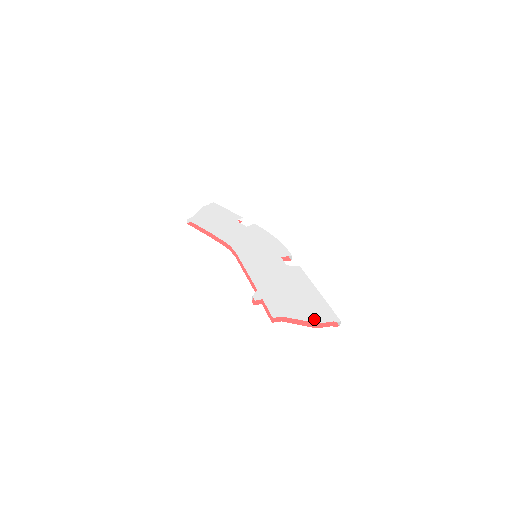
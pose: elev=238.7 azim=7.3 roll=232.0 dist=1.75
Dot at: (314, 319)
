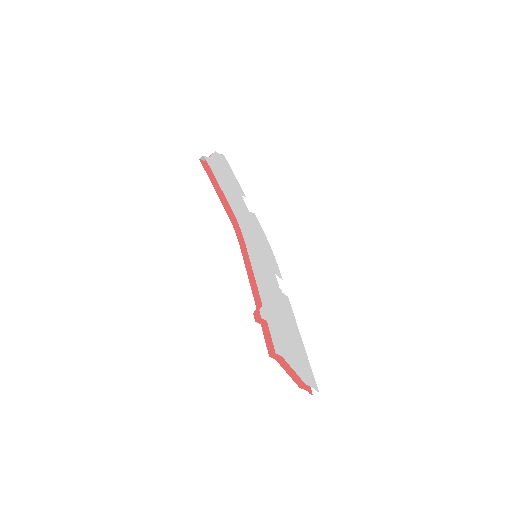
Dot at: (303, 376)
